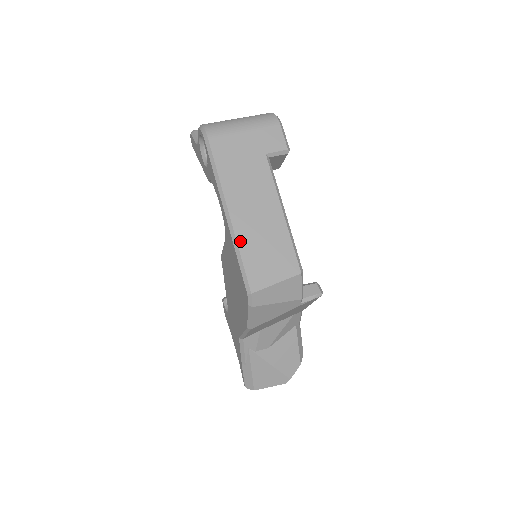
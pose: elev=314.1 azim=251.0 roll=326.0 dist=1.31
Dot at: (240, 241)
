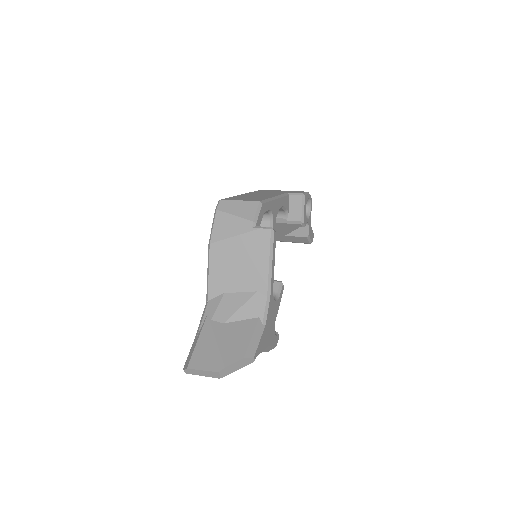
Dot at: (238, 196)
